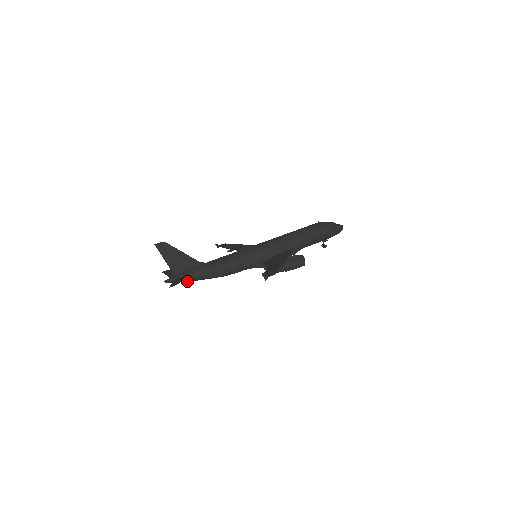
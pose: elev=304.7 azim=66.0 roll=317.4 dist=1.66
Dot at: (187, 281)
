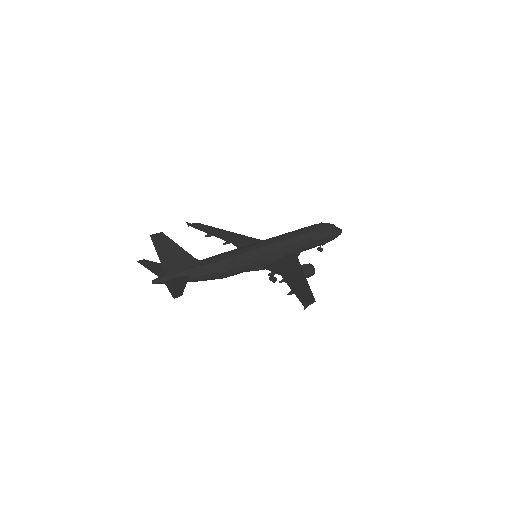
Dot at: occluded
